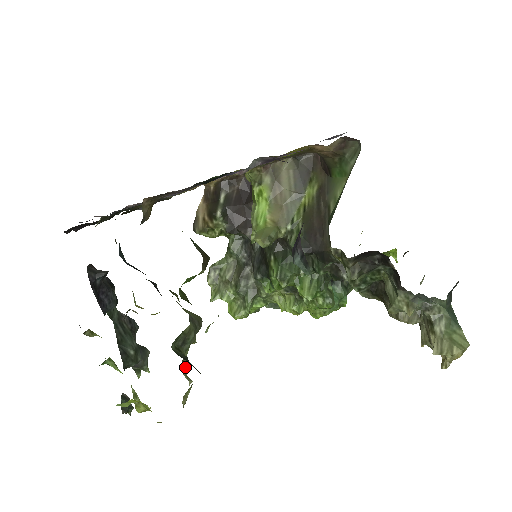
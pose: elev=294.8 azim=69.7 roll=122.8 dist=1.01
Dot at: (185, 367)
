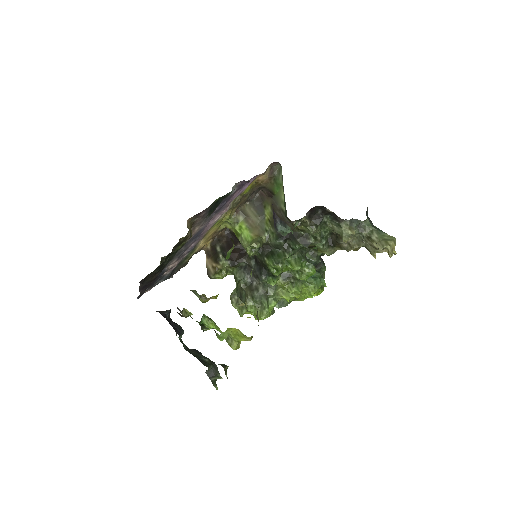
Dot at: occluded
